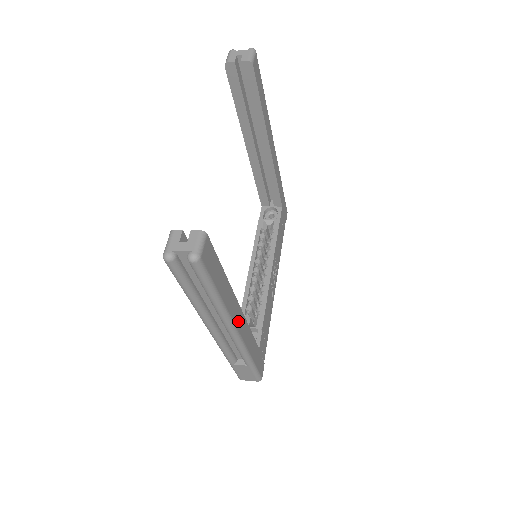
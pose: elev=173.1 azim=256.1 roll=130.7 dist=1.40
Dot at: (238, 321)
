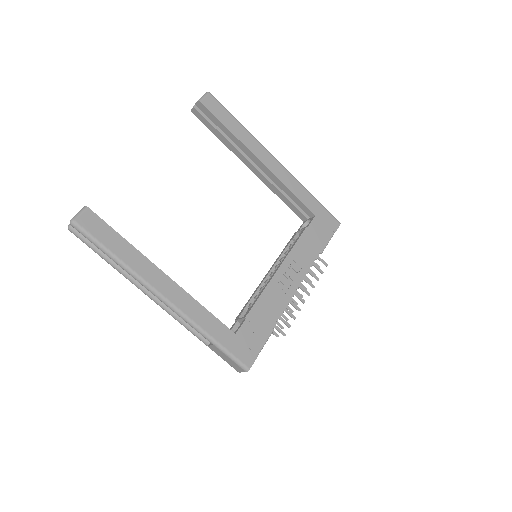
Dot at: (165, 288)
